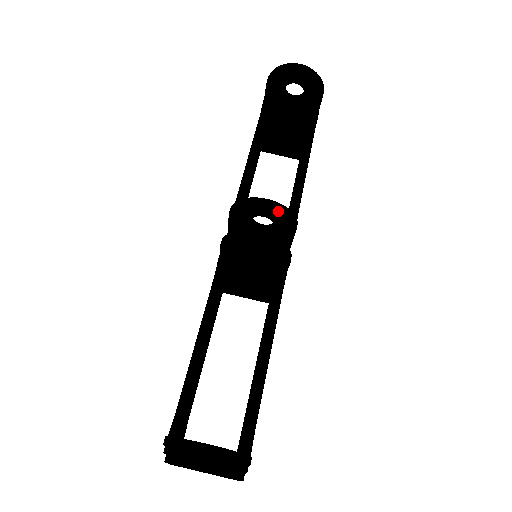
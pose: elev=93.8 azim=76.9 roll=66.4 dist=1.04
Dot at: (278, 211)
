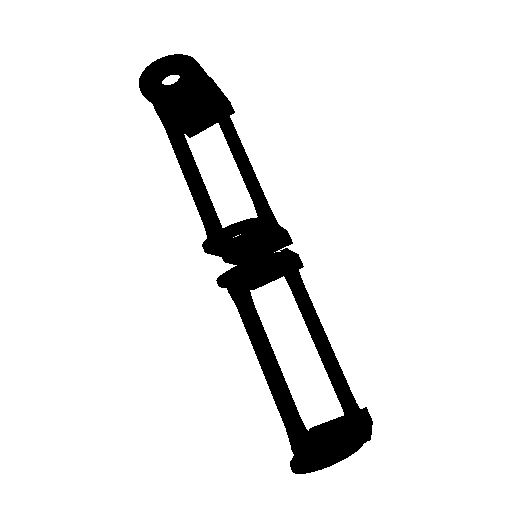
Dot at: (239, 229)
